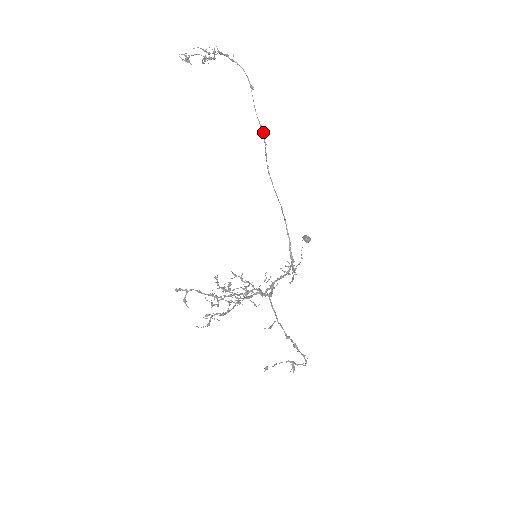
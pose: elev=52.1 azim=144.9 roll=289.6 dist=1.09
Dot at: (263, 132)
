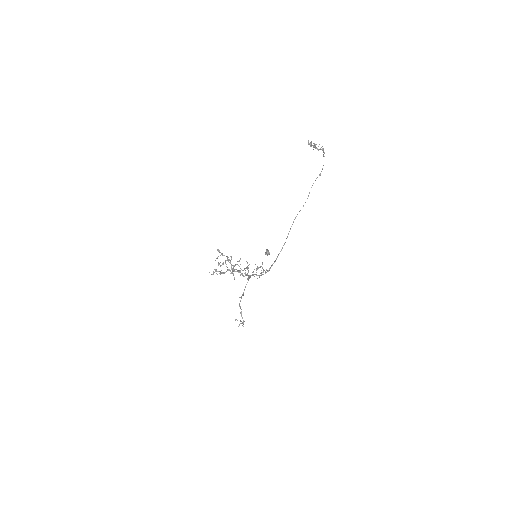
Dot at: occluded
